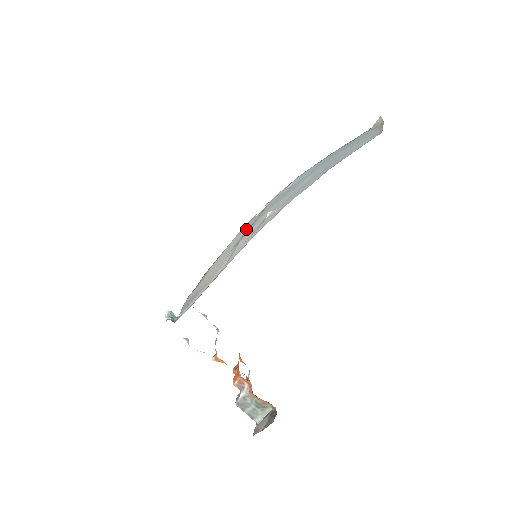
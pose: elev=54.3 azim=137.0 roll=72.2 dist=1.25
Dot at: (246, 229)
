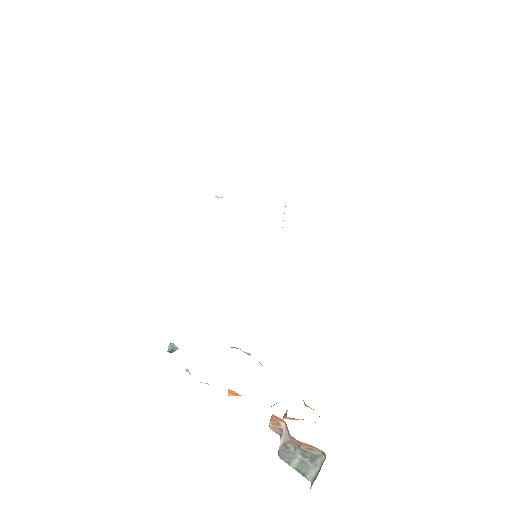
Dot at: occluded
